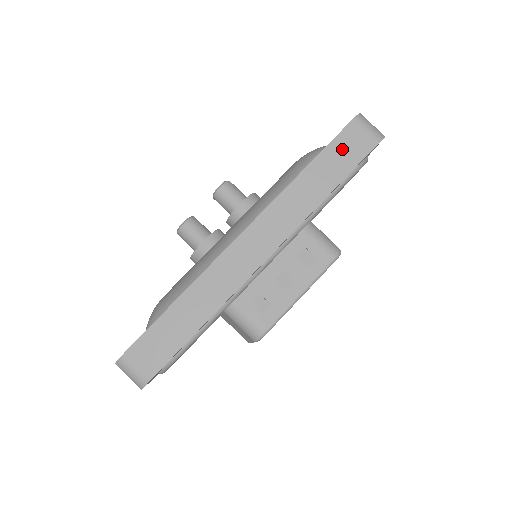
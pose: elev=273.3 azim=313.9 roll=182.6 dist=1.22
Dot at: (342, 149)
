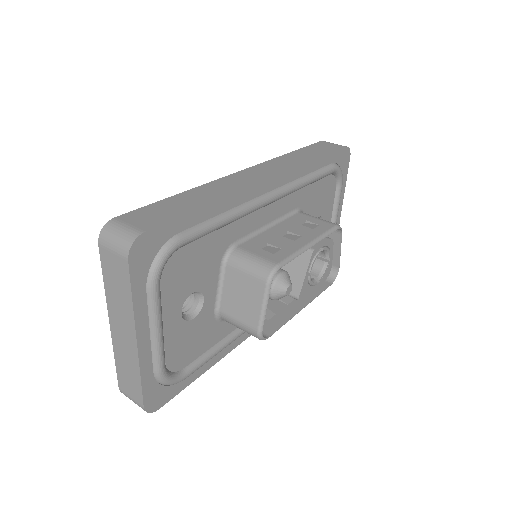
Dot at: (318, 148)
